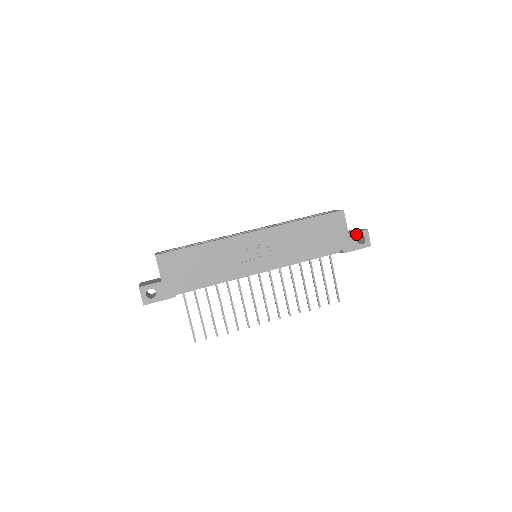
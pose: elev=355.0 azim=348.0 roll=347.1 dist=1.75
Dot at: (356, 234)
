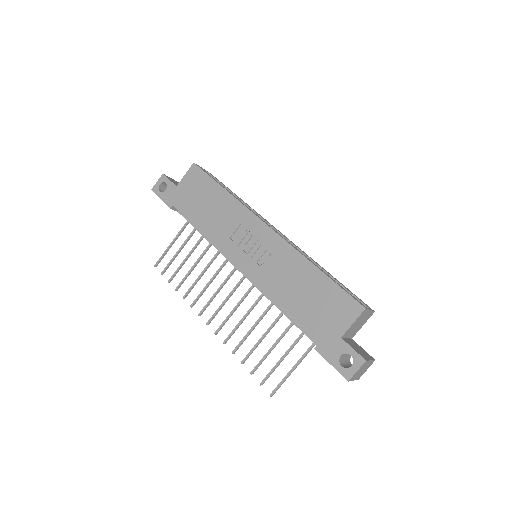
Dot at: (348, 348)
